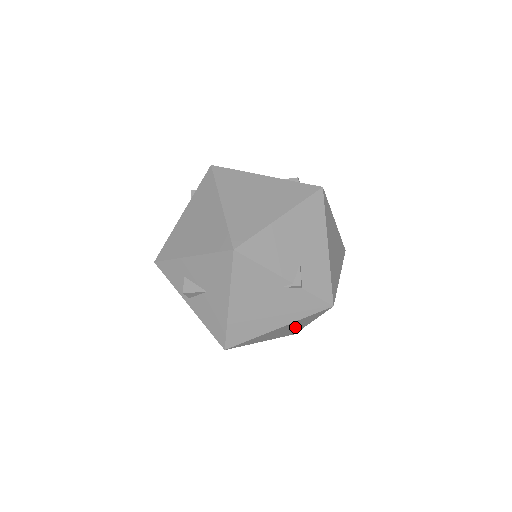
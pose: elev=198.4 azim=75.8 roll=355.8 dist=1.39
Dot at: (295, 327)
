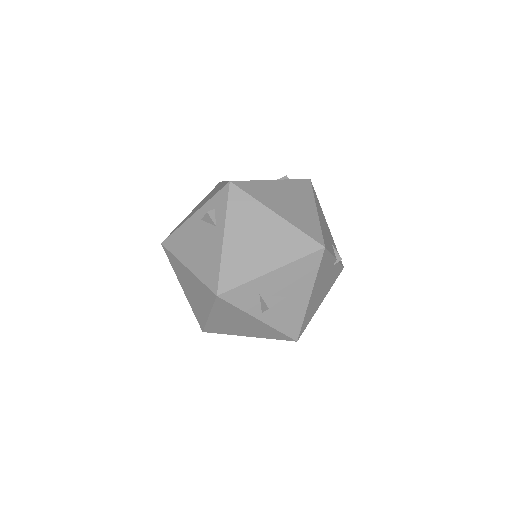
Dot at: occluded
